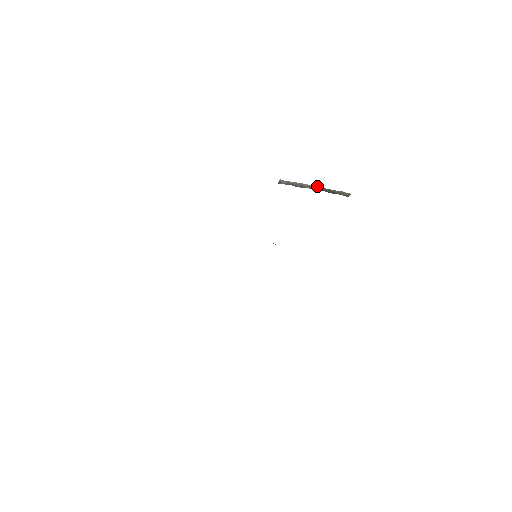
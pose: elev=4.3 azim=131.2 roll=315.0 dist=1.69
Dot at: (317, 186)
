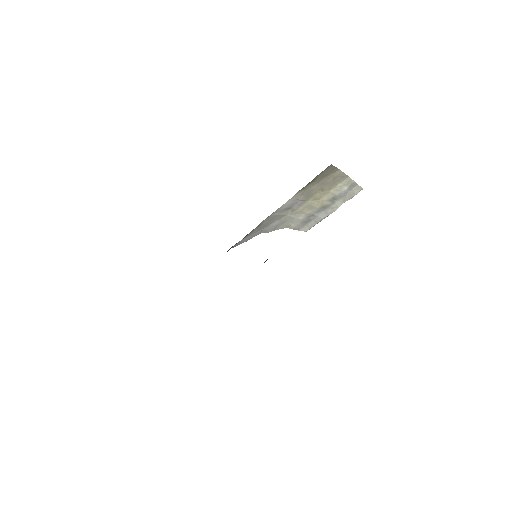
Dot at: (339, 206)
